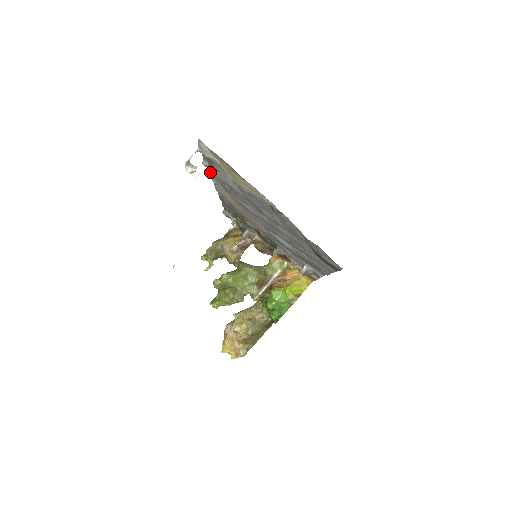
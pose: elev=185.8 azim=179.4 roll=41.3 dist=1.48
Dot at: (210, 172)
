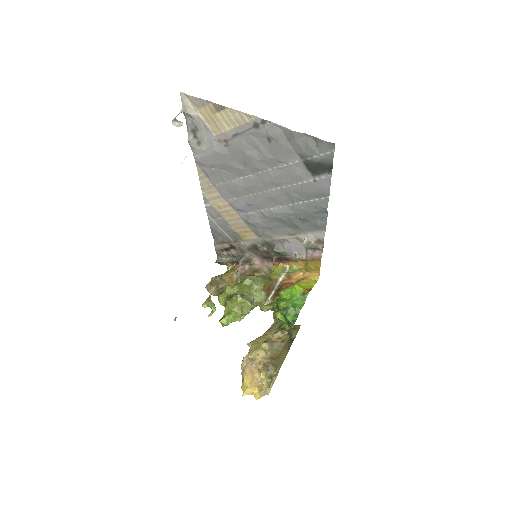
Dot at: (196, 165)
